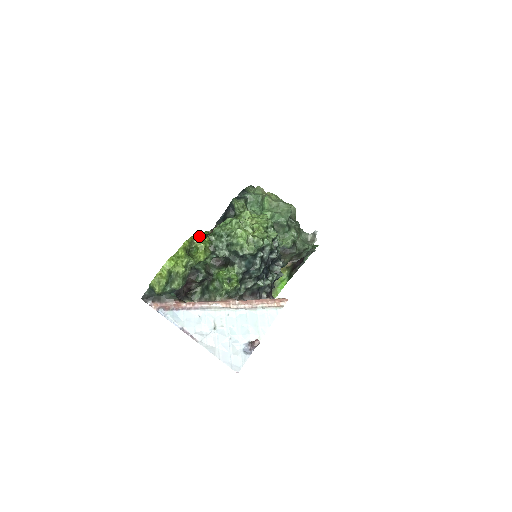
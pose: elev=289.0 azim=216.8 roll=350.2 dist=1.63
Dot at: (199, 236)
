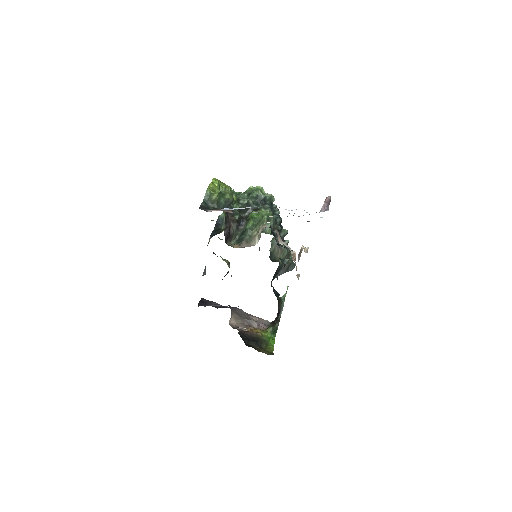
Dot at: occluded
